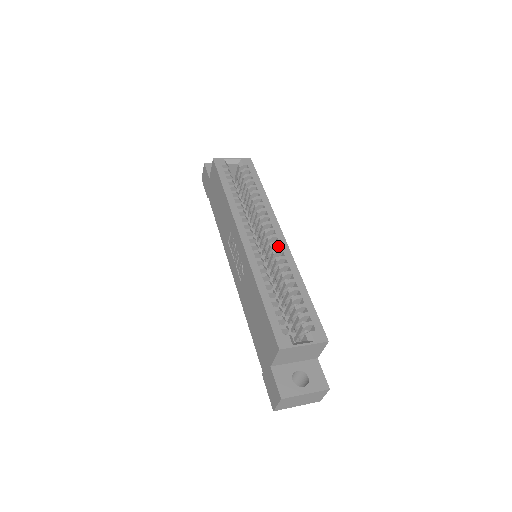
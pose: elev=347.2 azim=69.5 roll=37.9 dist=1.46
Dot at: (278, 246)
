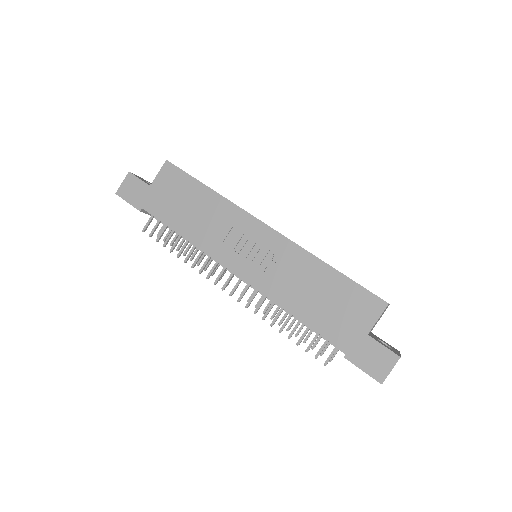
Dot at: occluded
